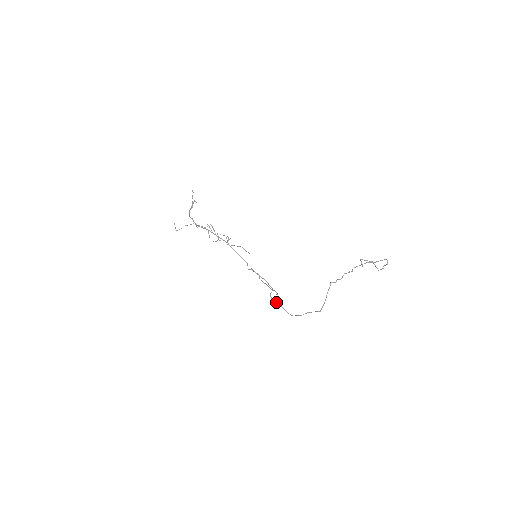
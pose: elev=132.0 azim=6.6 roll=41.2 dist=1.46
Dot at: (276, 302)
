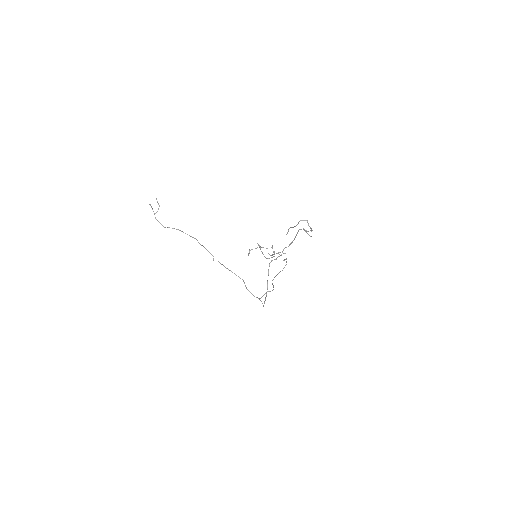
Dot at: (261, 297)
